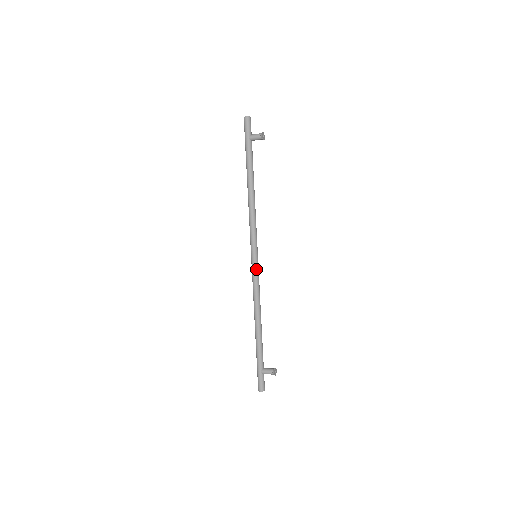
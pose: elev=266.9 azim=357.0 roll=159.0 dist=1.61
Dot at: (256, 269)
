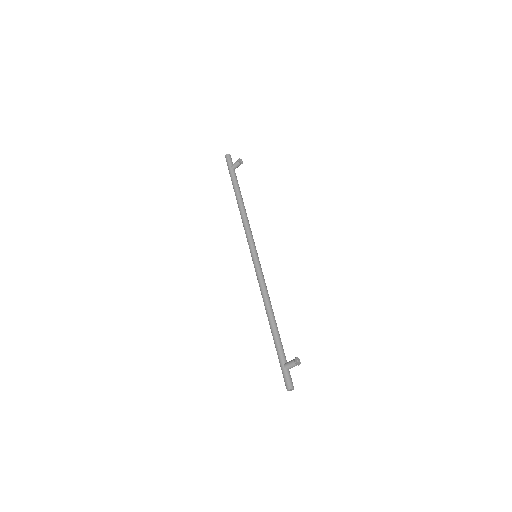
Dot at: (257, 266)
